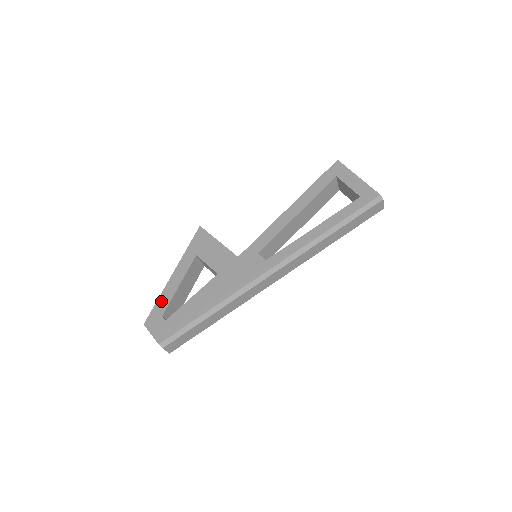
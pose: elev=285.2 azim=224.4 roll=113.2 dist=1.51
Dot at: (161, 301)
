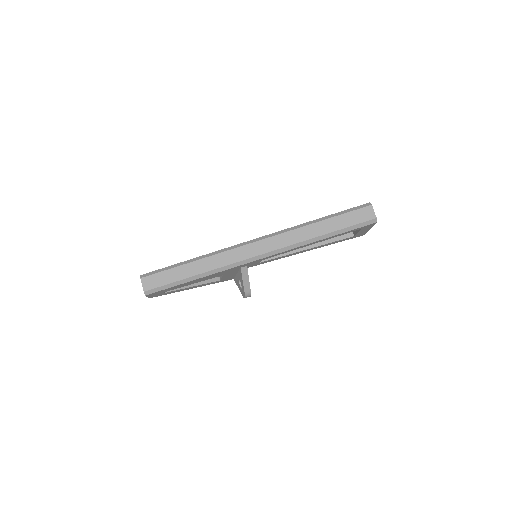
Dot at: occluded
